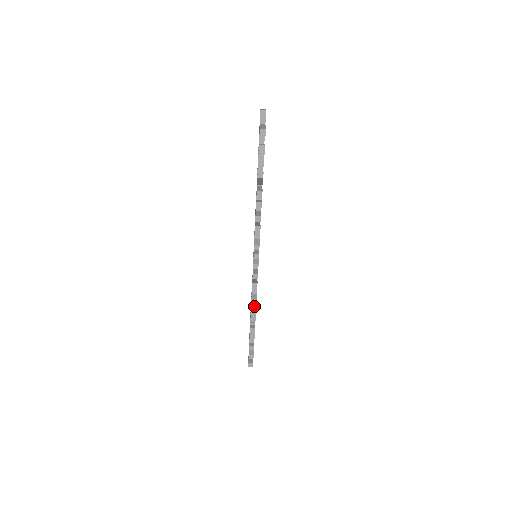
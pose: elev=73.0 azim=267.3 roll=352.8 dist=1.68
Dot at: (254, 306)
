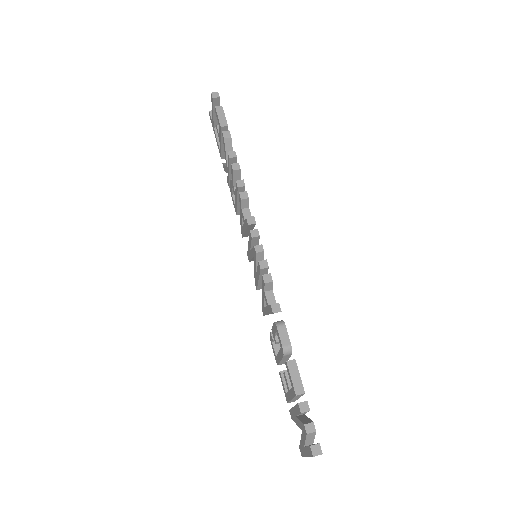
Dot at: occluded
